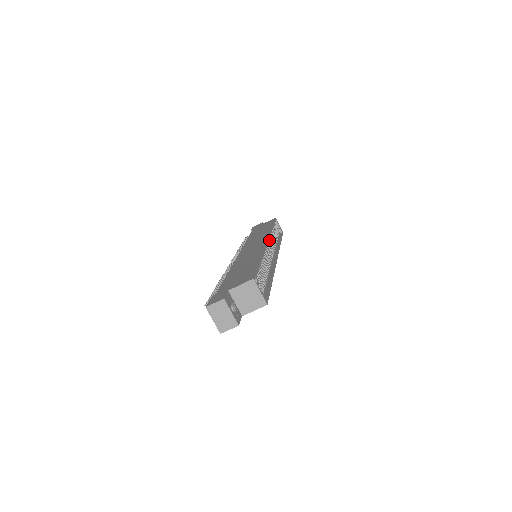
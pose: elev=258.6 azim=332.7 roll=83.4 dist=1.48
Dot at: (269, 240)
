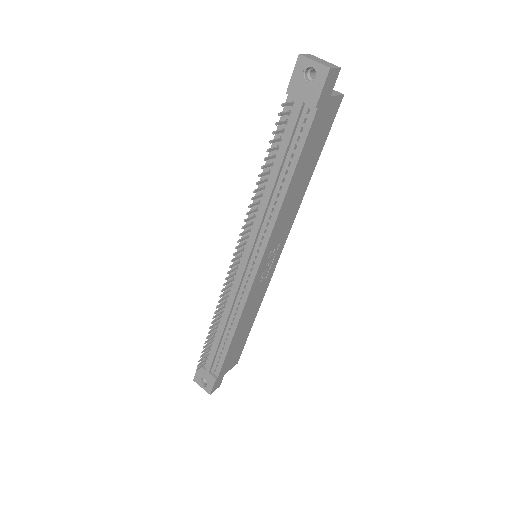
Dot at: occluded
